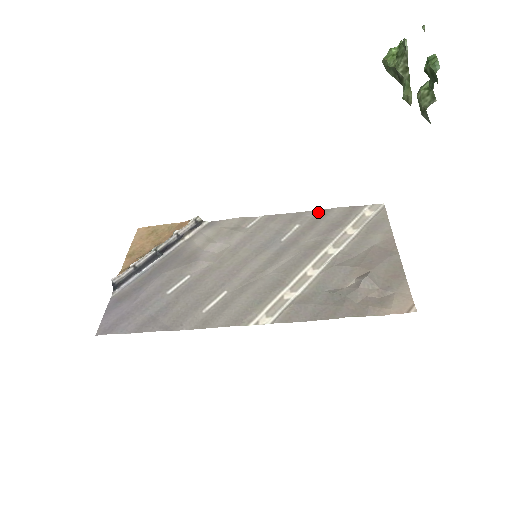
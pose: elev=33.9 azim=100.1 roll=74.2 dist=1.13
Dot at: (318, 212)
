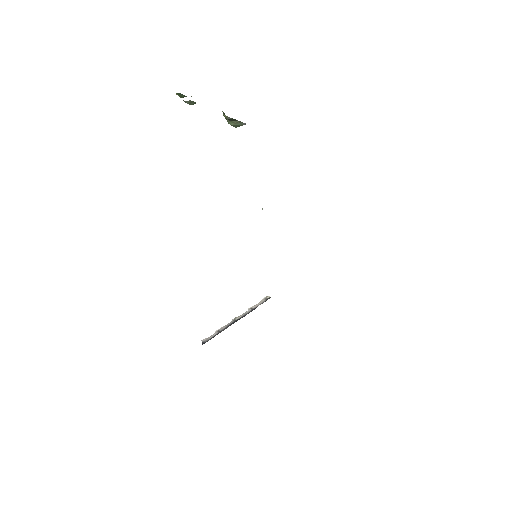
Dot at: occluded
